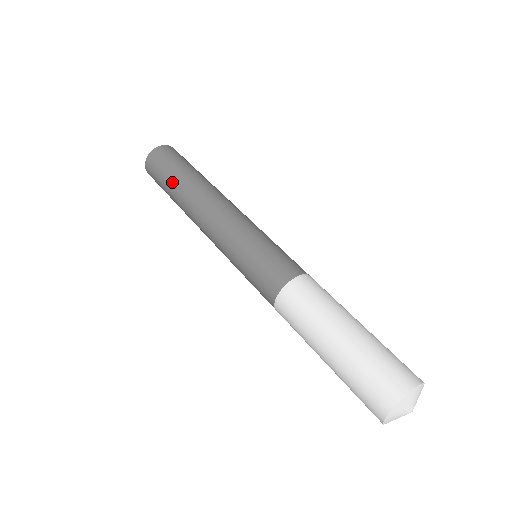
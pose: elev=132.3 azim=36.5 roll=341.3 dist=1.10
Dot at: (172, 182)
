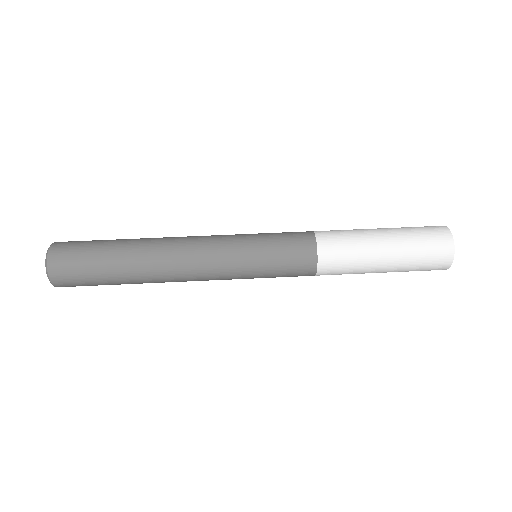
Dot at: (114, 246)
